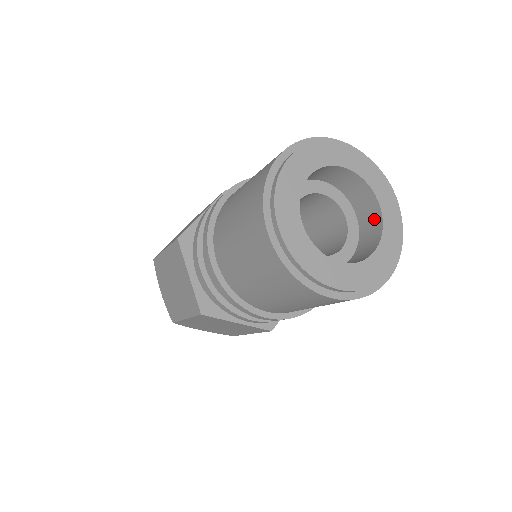
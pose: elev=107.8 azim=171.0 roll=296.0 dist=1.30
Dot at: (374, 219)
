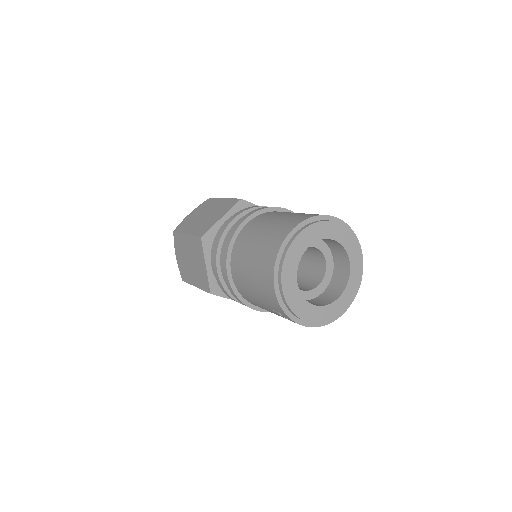
Dot at: (330, 299)
